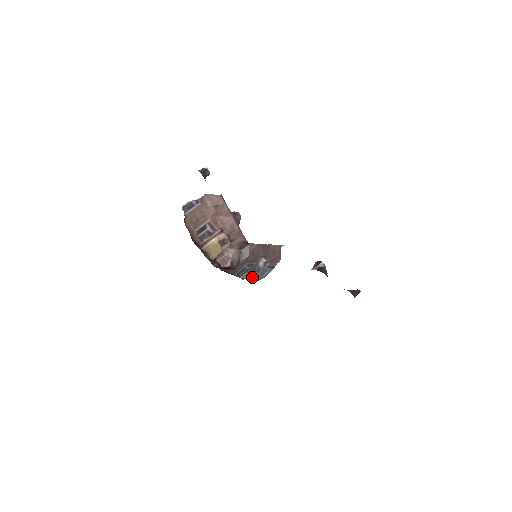
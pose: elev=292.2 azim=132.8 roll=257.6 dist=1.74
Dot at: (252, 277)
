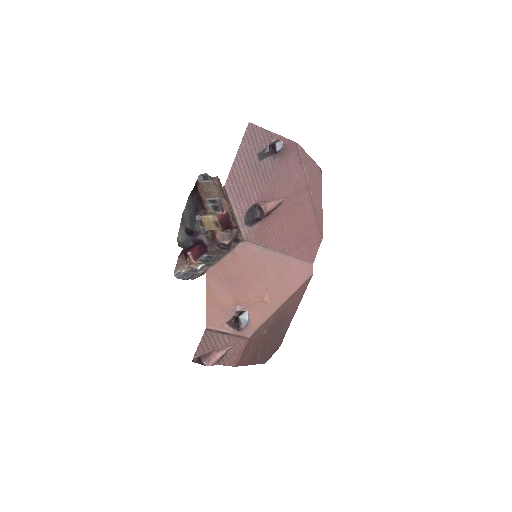
Dot at: (186, 269)
